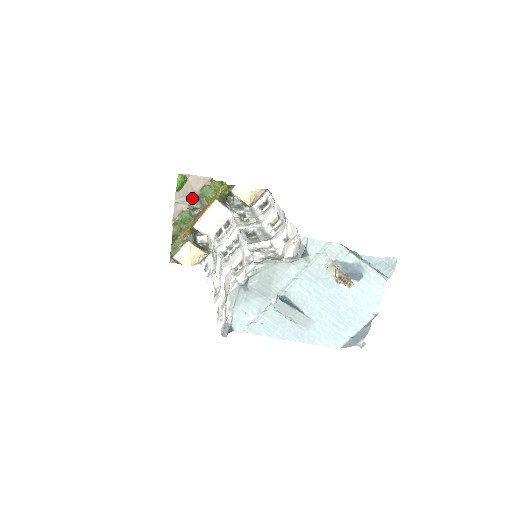
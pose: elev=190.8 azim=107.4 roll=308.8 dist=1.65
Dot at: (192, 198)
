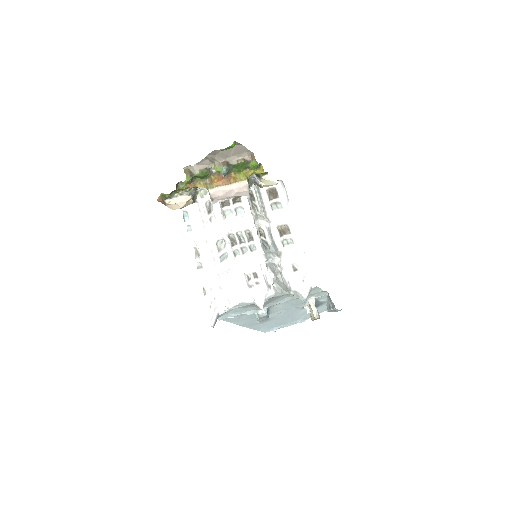
Dot at: (223, 160)
